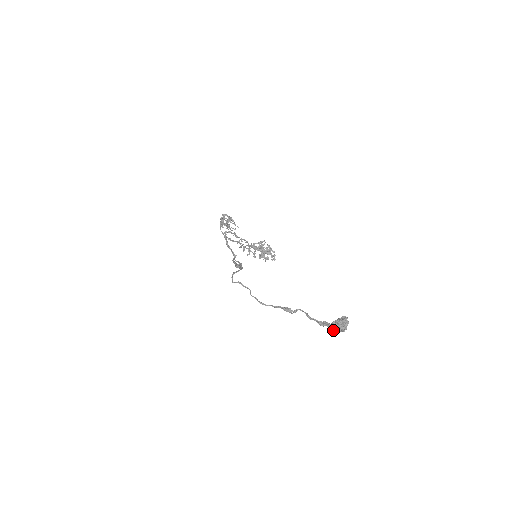
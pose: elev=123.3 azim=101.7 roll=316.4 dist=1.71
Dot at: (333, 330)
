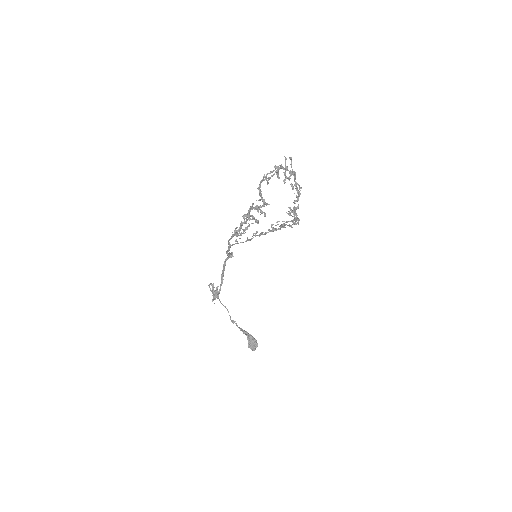
Dot at: (251, 336)
